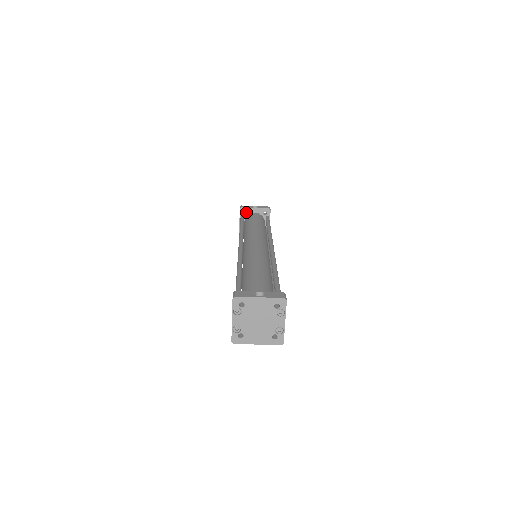
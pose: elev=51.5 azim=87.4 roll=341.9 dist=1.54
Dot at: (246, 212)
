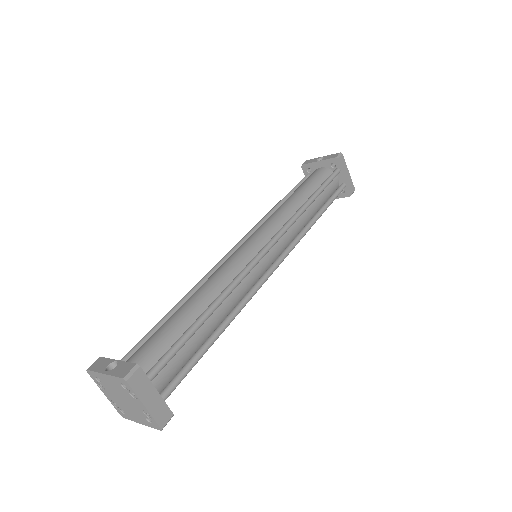
Dot at: (312, 168)
